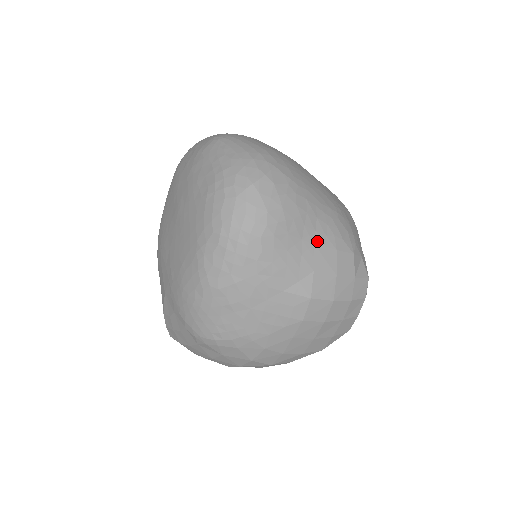
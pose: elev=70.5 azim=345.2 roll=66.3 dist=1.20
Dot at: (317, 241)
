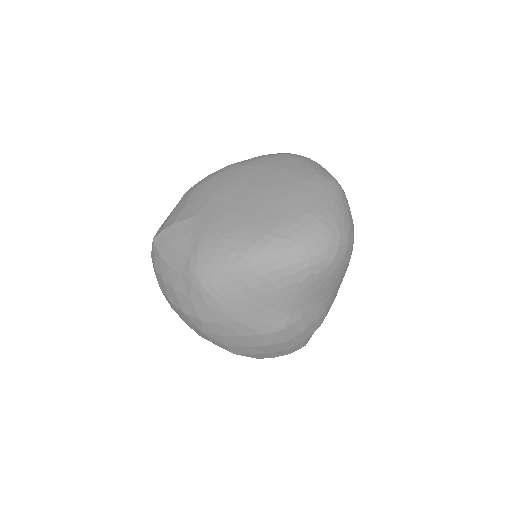
Dot at: (320, 304)
